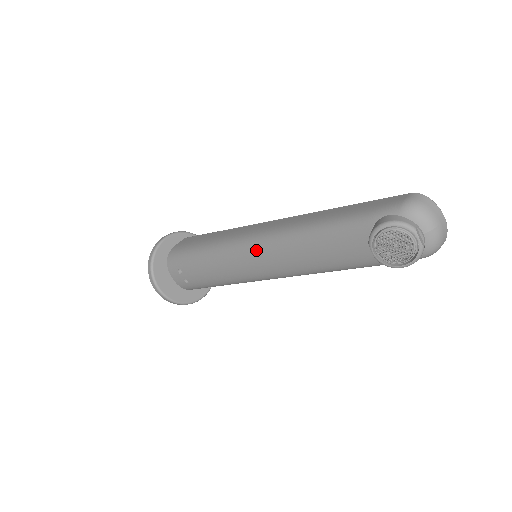
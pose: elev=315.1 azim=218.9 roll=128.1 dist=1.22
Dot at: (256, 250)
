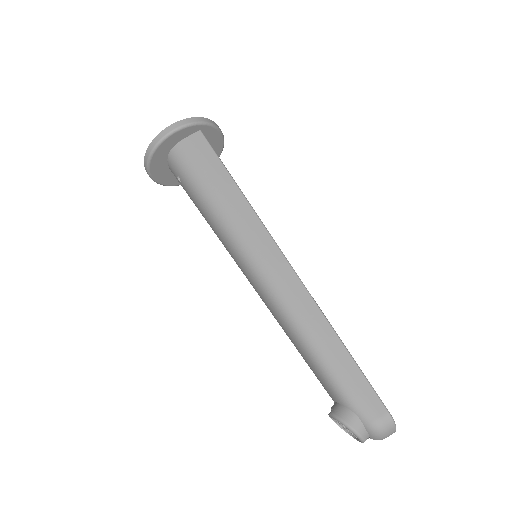
Dot at: (255, 282)
